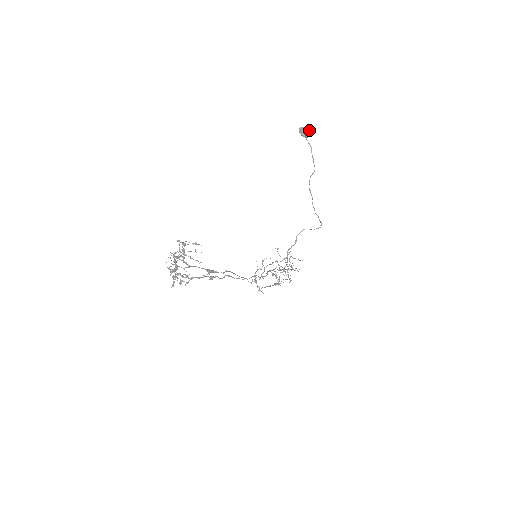
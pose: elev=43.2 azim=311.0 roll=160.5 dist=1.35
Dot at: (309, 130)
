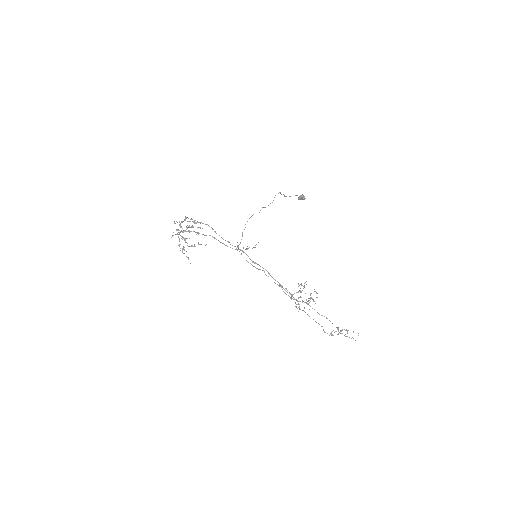
Dot at: occluded
